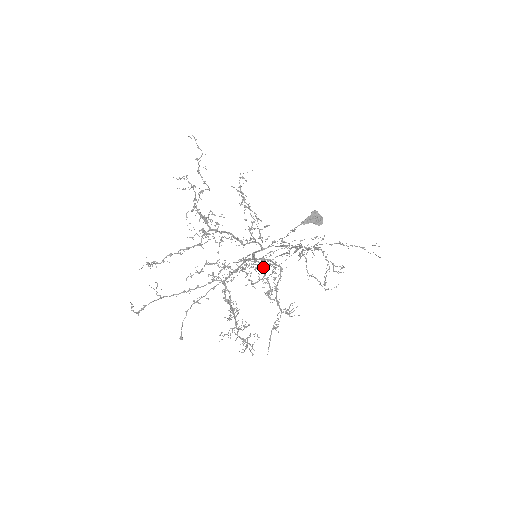
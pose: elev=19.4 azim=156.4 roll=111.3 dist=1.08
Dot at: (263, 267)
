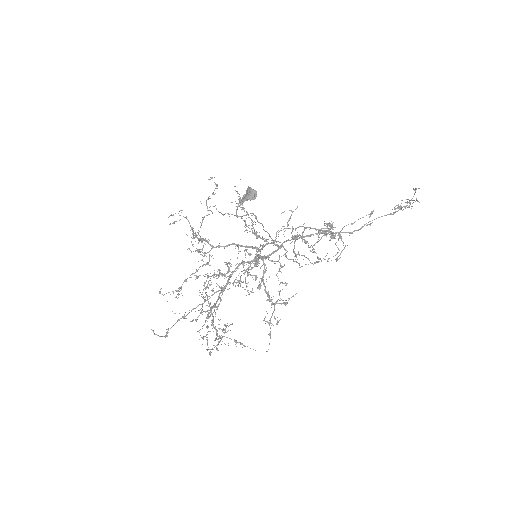
Dot at: (255, 264)
